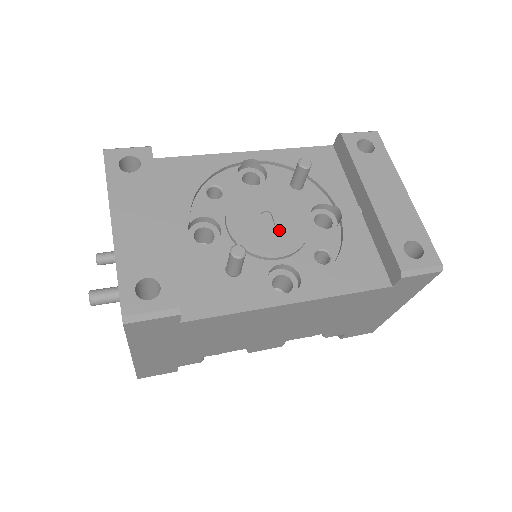
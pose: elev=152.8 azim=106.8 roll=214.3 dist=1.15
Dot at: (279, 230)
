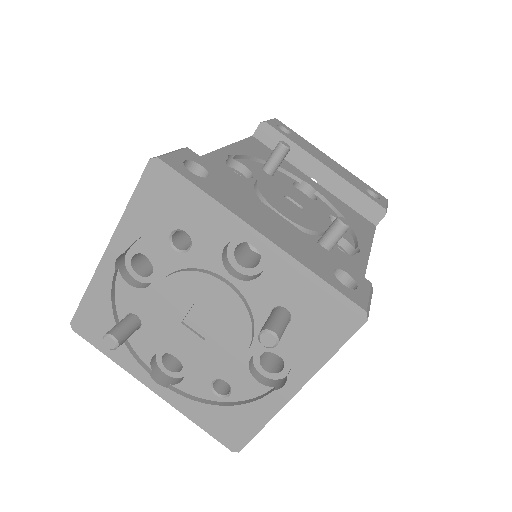
Dot at: (306, 208)
